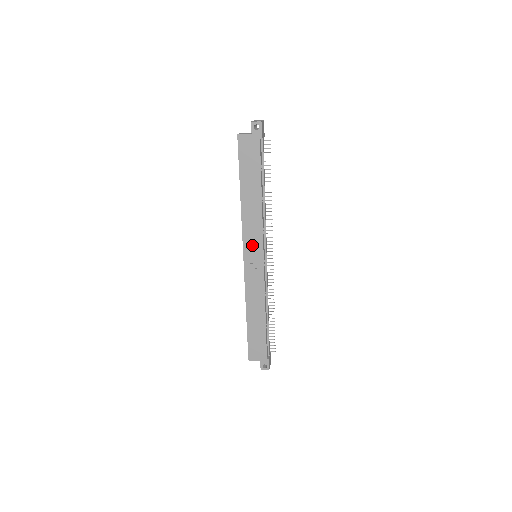
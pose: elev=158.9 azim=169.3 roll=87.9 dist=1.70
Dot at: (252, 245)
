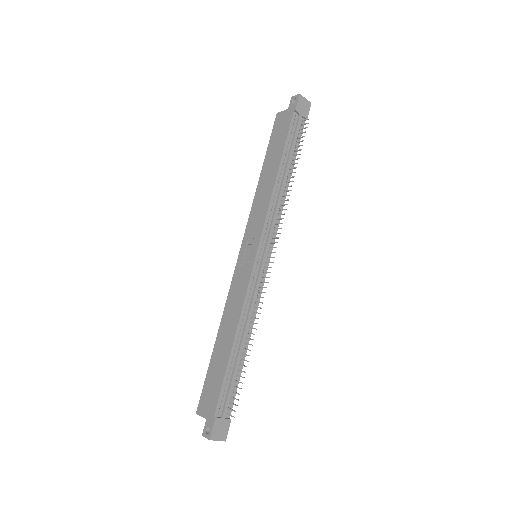
Dot at: (252, 235)
